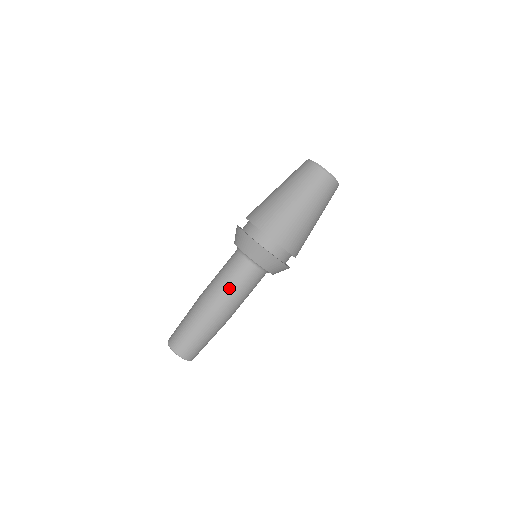
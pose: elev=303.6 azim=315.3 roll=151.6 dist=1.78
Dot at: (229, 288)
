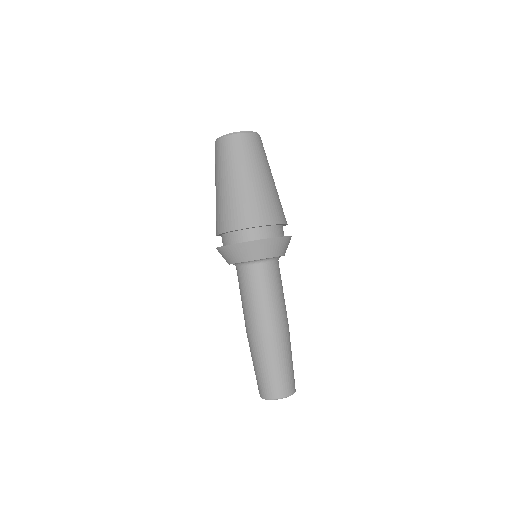
Dot at: (272, 300)
